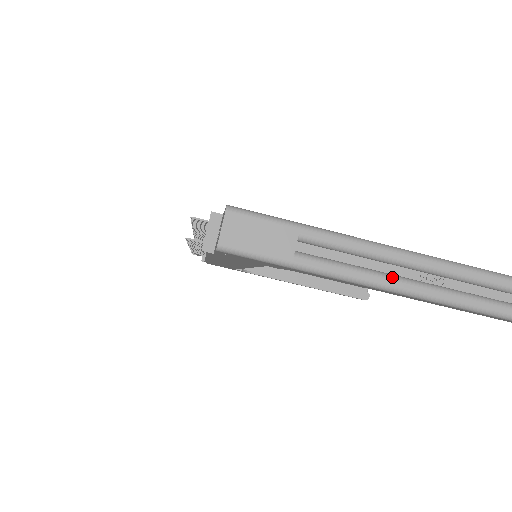
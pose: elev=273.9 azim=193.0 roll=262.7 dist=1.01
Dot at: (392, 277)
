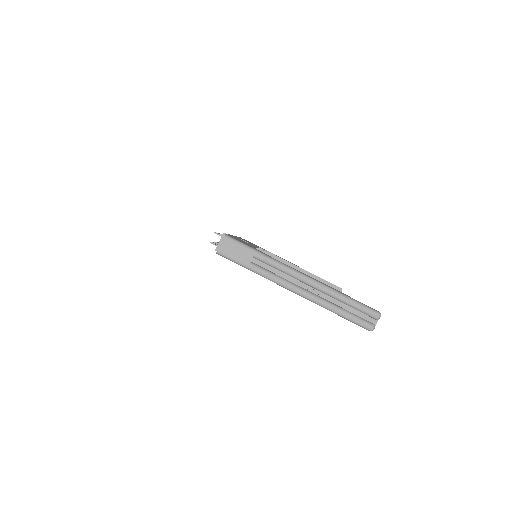
Dot at: (293, 285)
